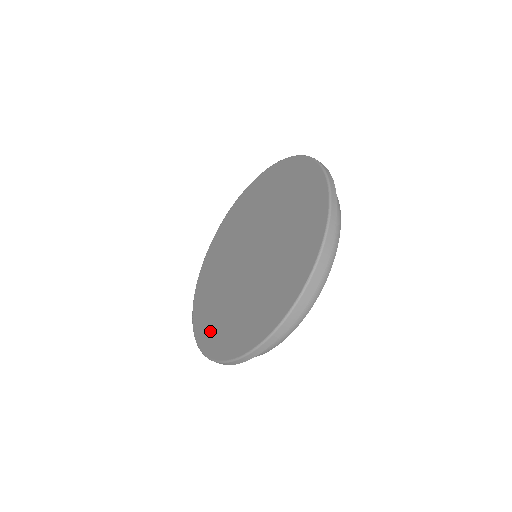
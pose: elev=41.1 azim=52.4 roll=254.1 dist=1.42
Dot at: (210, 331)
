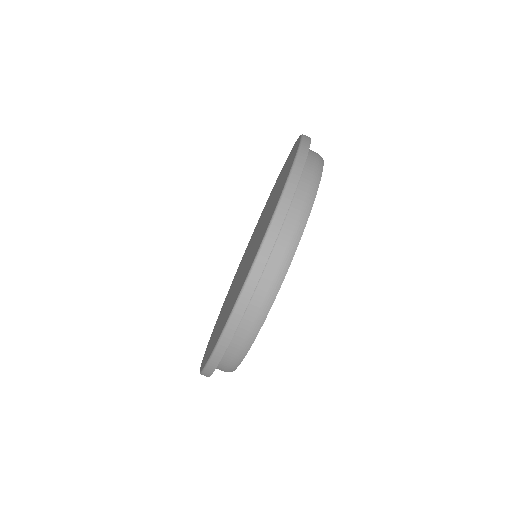
Dot at: (216, 337)
